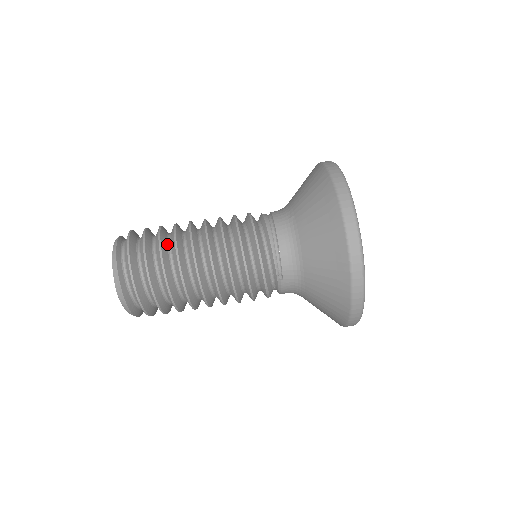
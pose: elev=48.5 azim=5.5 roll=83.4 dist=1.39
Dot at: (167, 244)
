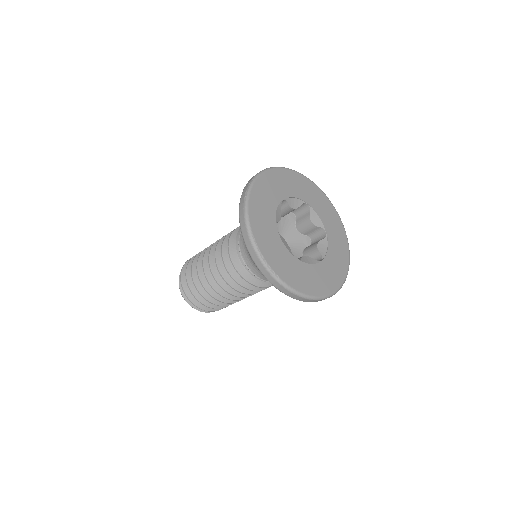
Dot at: occluded
